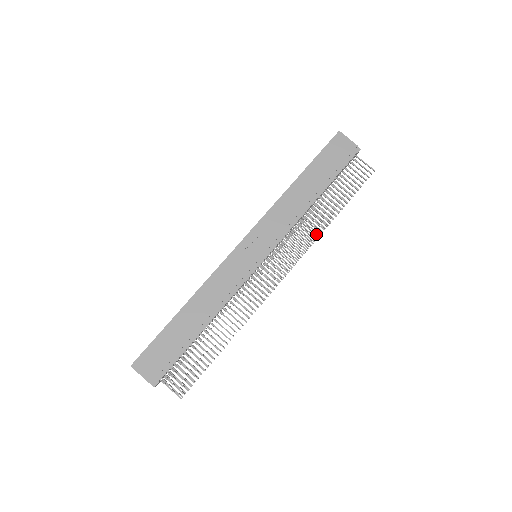
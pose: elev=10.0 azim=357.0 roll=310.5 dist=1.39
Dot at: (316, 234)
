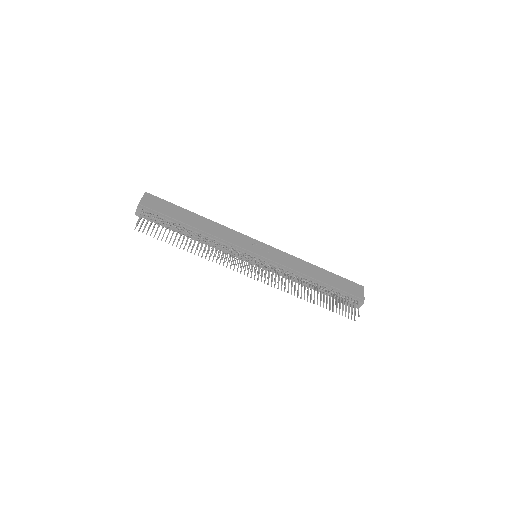
Dot at: occluded
